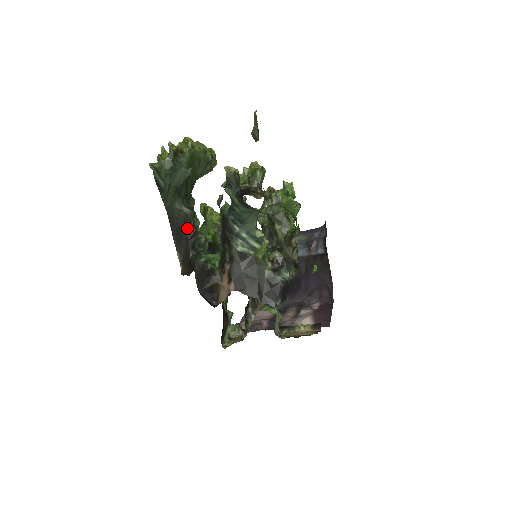
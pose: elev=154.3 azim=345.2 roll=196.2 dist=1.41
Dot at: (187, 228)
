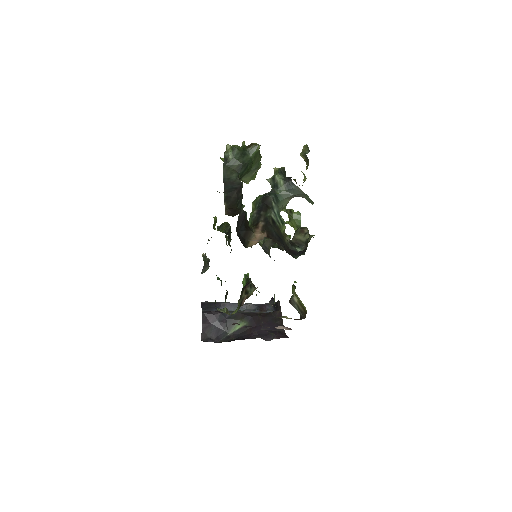
Dot at: (238, 190)
